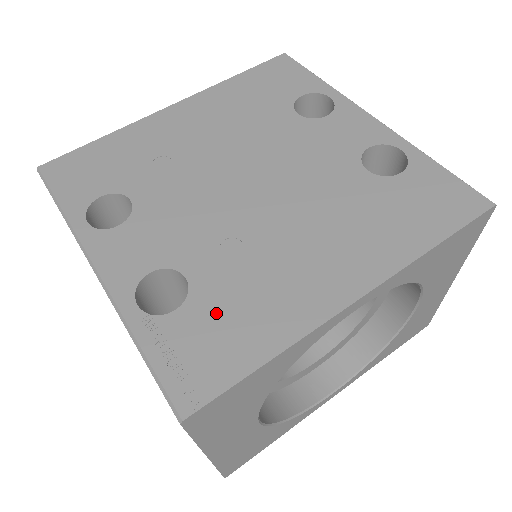
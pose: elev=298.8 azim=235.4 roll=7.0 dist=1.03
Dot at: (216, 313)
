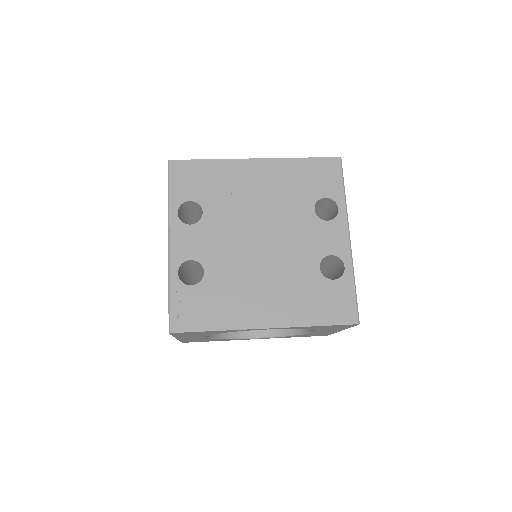
Dot at: (207, 297)
